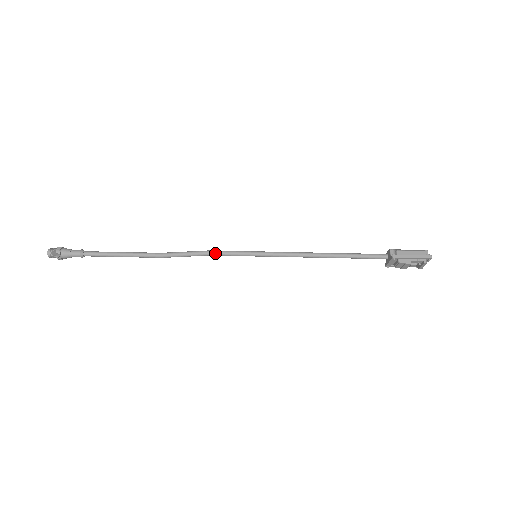
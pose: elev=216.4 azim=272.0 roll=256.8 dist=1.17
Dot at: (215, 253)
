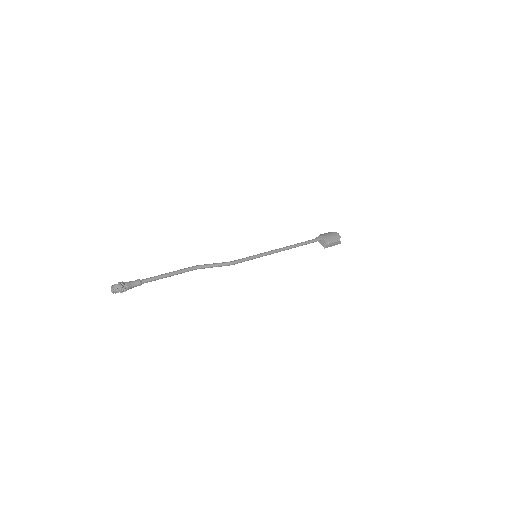
Dot at: occluded
